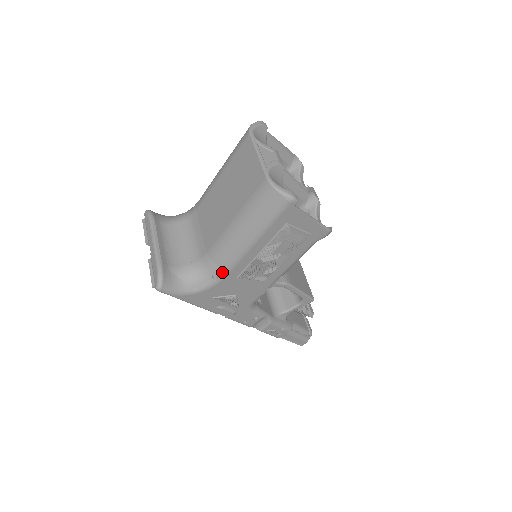
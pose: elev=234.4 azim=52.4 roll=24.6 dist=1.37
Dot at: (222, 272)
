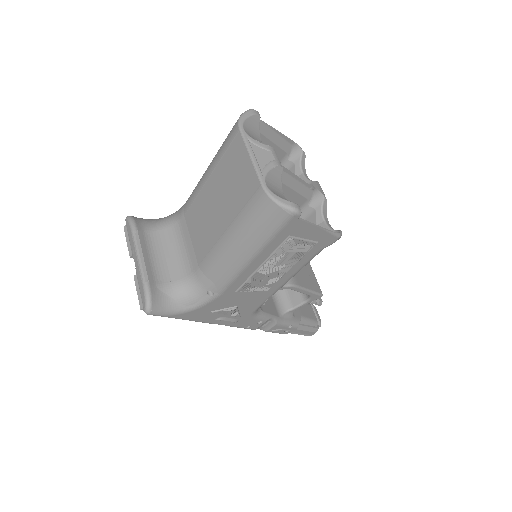
Dot at: (218, 288)
